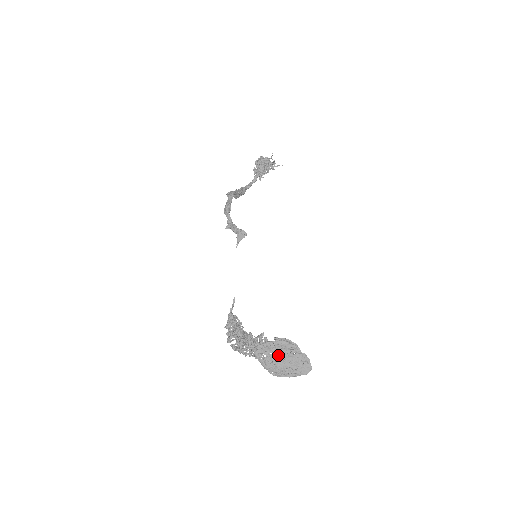
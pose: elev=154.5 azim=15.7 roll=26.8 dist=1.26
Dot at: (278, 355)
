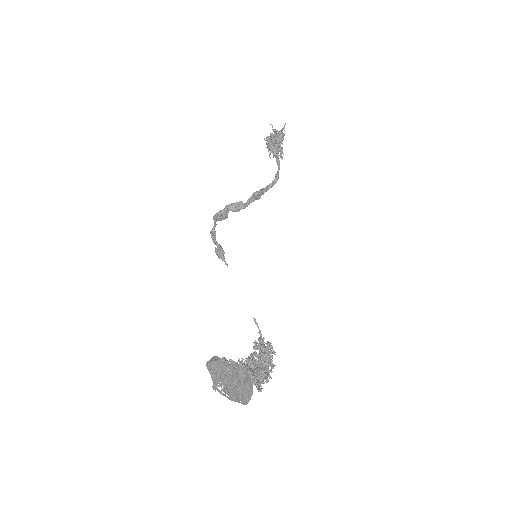
Dot at: (223, 380)
